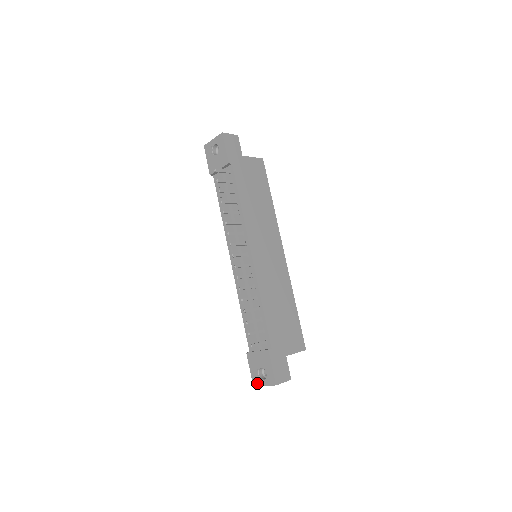
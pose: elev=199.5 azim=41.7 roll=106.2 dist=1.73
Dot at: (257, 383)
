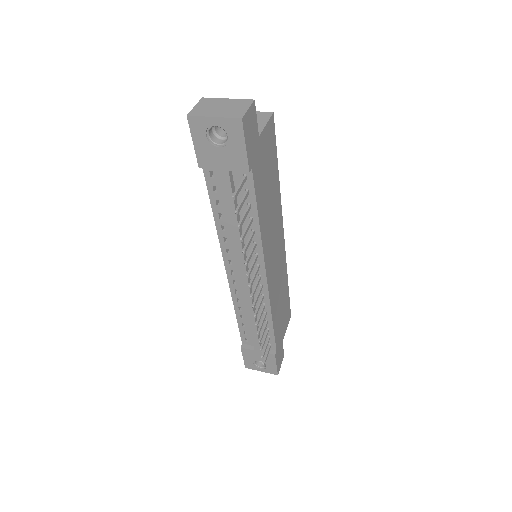
Dot at: (252, 368)
